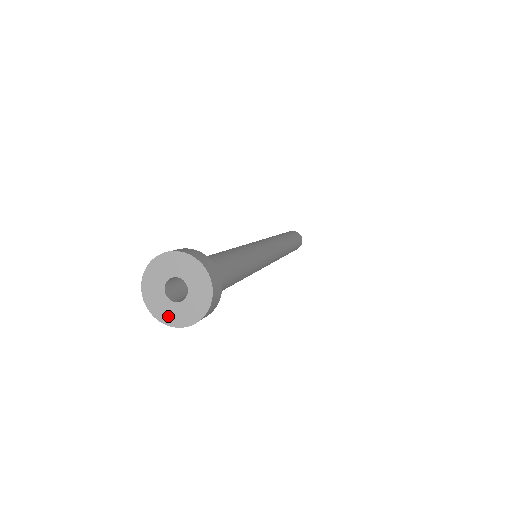
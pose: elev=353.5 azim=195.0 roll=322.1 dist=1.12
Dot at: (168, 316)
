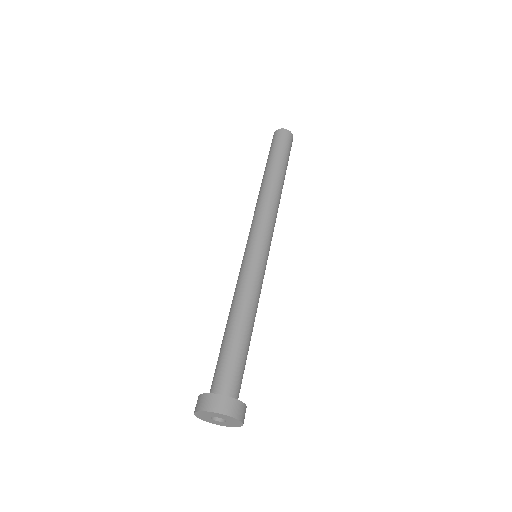
Dot at: (209, 421)
